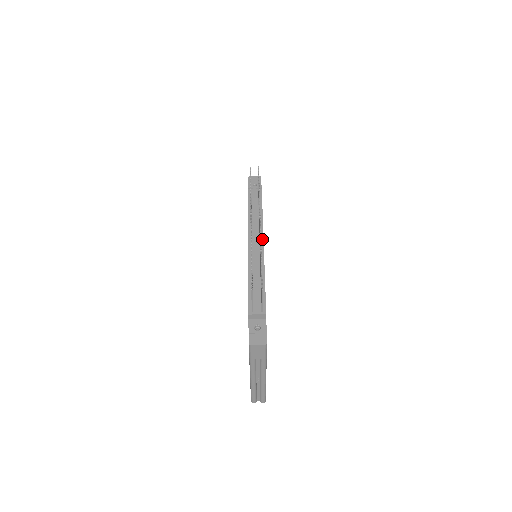
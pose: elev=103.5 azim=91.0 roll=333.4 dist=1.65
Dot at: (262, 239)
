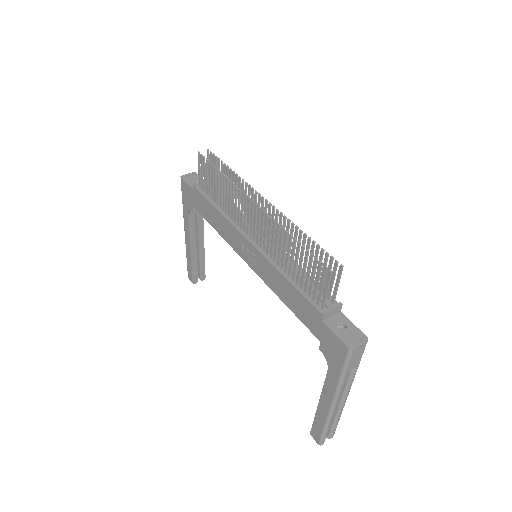
Dot at: occluded
